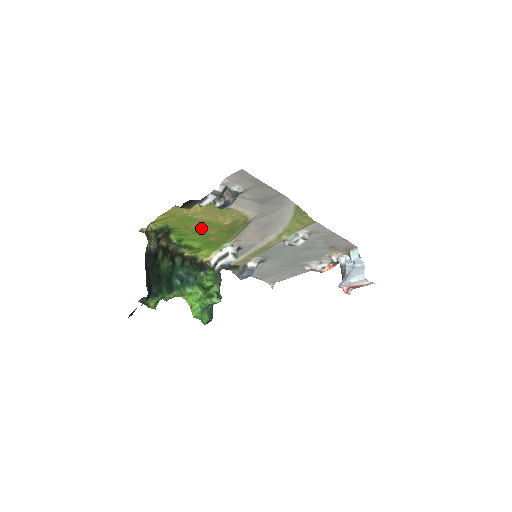
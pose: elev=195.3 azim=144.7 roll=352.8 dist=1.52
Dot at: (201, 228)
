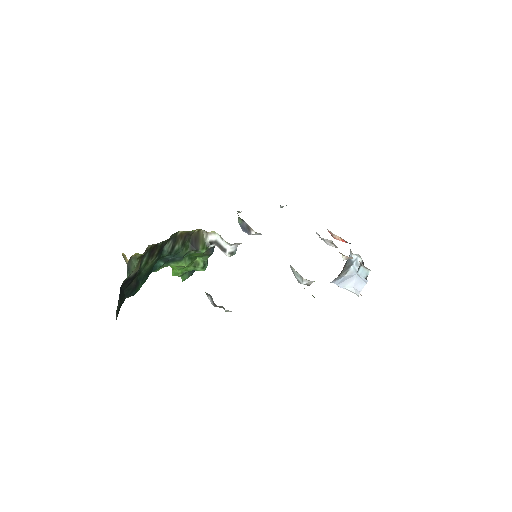
Dot at: occluded
